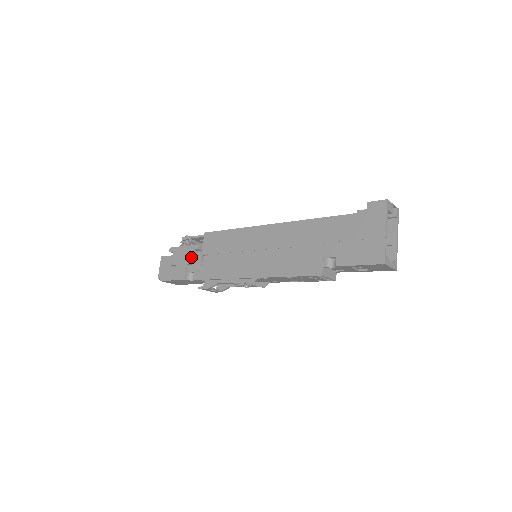
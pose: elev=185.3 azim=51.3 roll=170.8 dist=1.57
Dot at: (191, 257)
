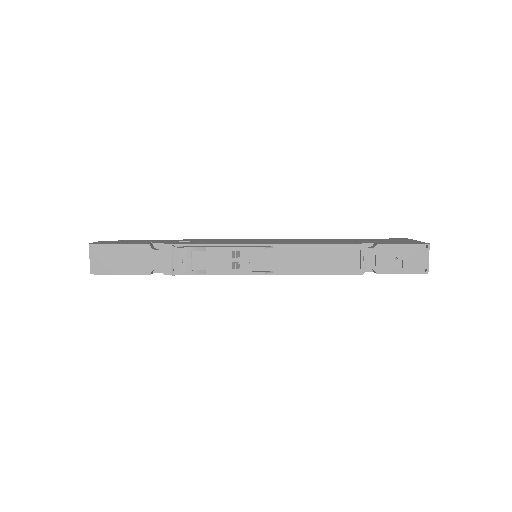
Dot at: (160, 241)
